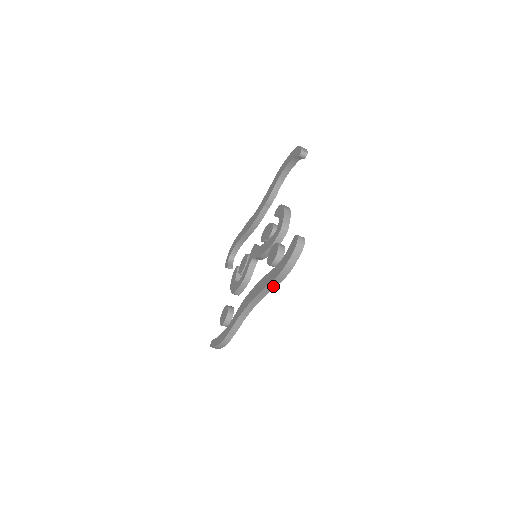
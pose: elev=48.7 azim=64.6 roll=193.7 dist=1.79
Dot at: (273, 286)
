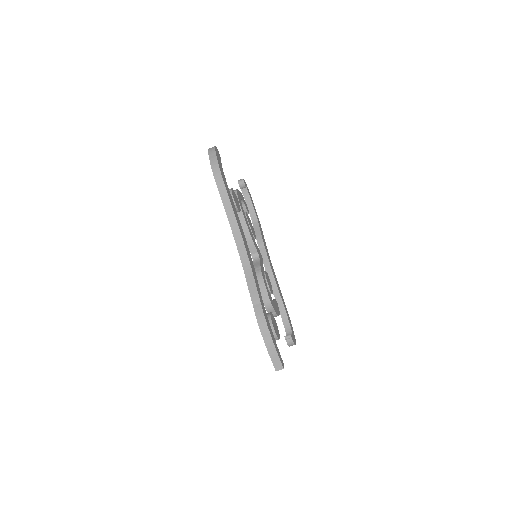
Dot at: (226, 197)
